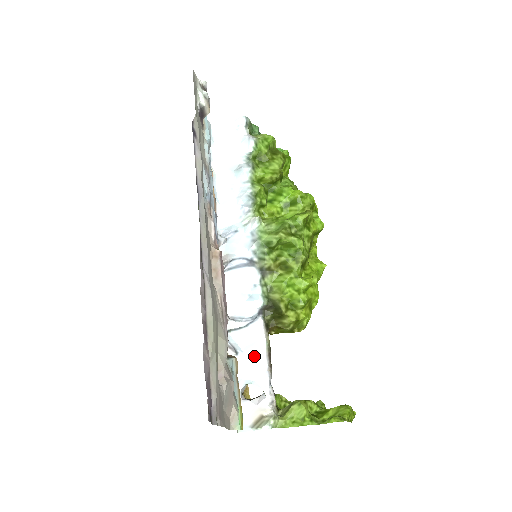
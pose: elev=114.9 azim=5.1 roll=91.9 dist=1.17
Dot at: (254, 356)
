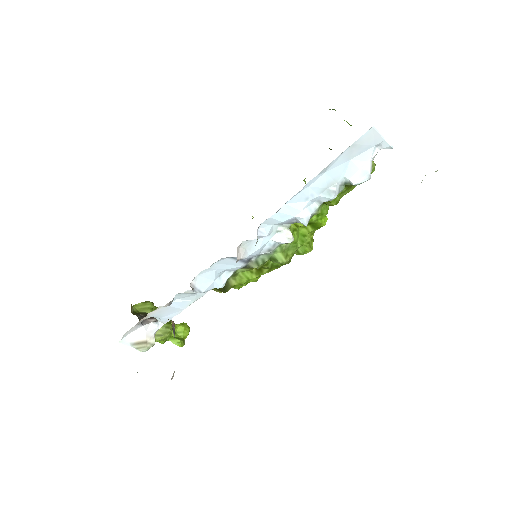
Dot at: (177, 308)
